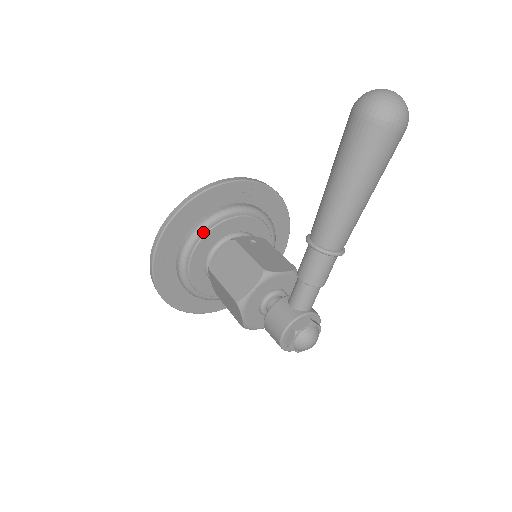
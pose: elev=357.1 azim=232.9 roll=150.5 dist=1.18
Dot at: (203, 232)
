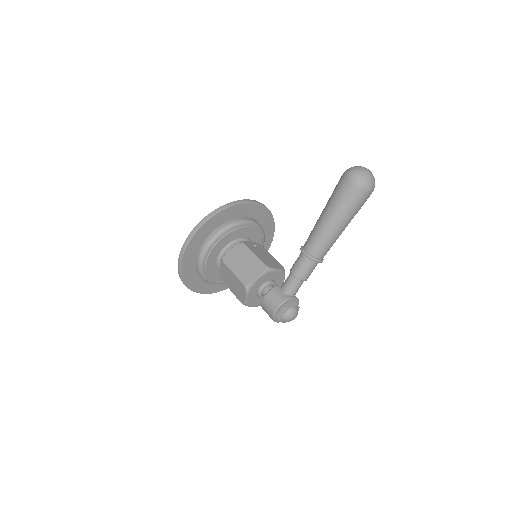
Dot at: (222, 235)
